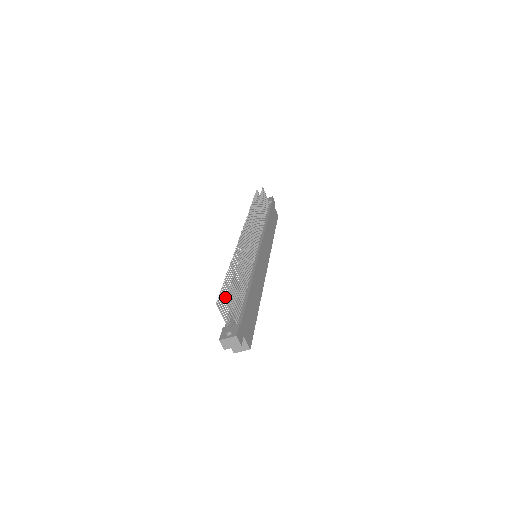
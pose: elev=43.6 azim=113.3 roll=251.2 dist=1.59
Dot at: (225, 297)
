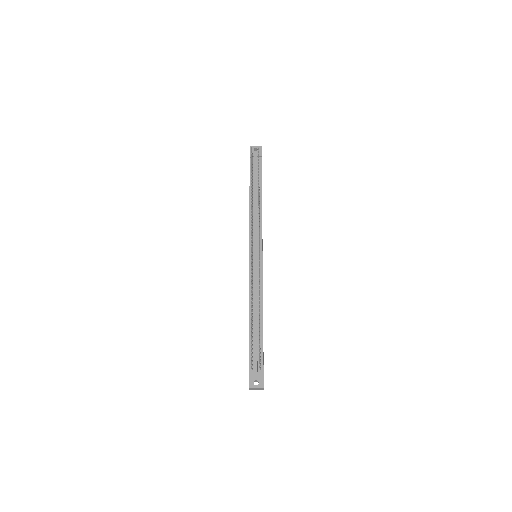
Dot at: occluded
